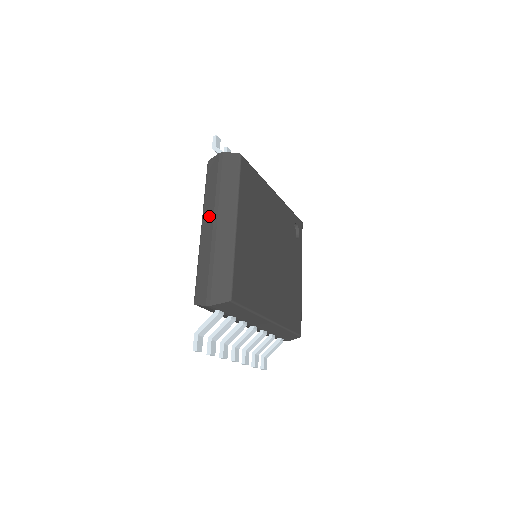
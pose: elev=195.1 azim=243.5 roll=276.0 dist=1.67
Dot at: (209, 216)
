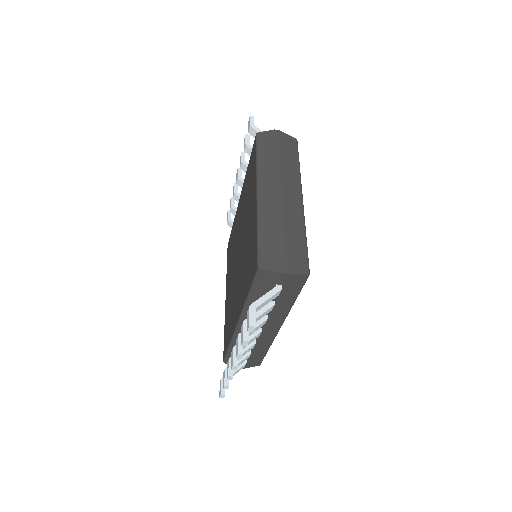
Dot at: (270, 183)
